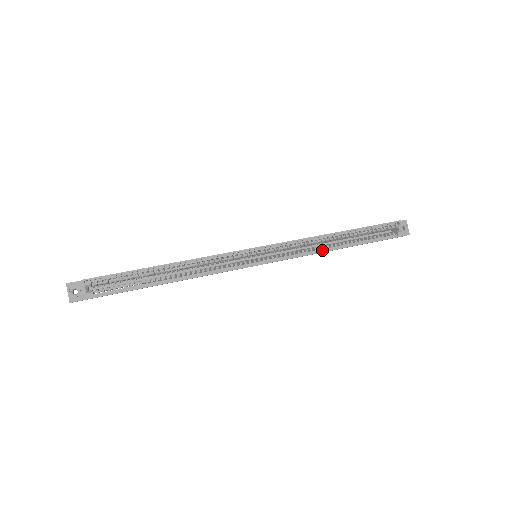
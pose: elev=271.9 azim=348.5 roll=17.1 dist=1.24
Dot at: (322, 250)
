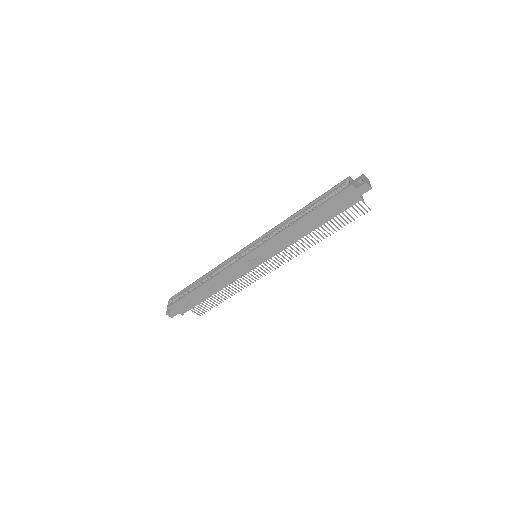
Dot at: (285, 228)
